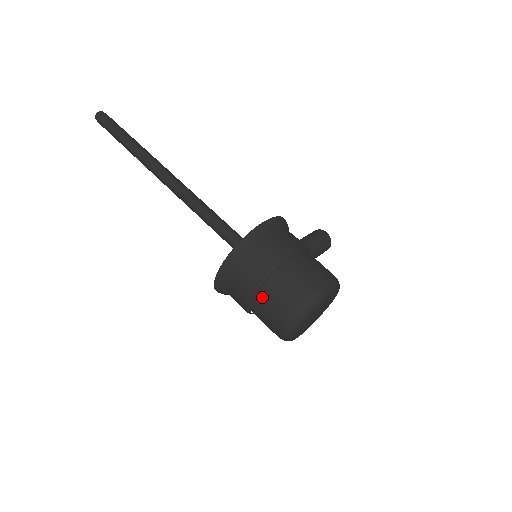
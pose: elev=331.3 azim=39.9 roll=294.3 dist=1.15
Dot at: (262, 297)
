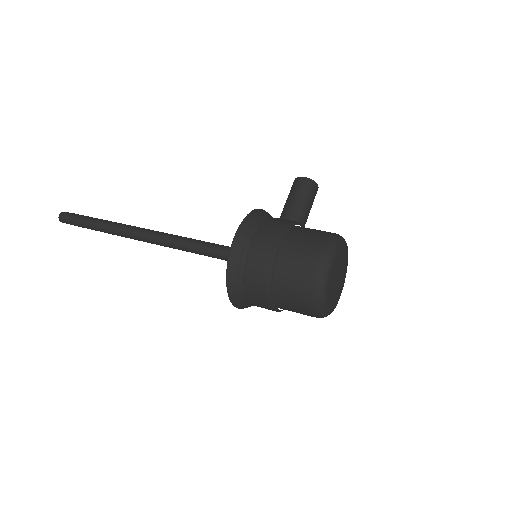
Dot at: (279, 303)
